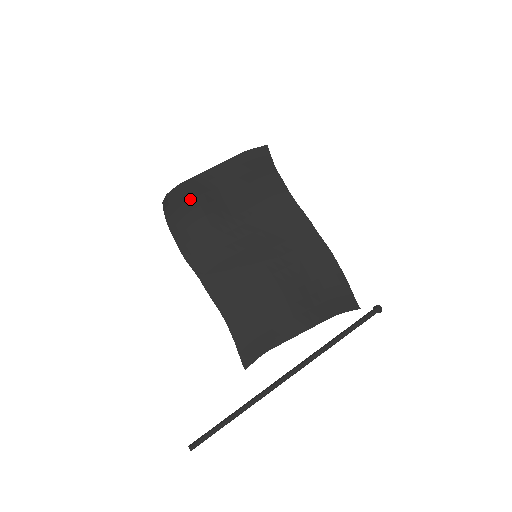
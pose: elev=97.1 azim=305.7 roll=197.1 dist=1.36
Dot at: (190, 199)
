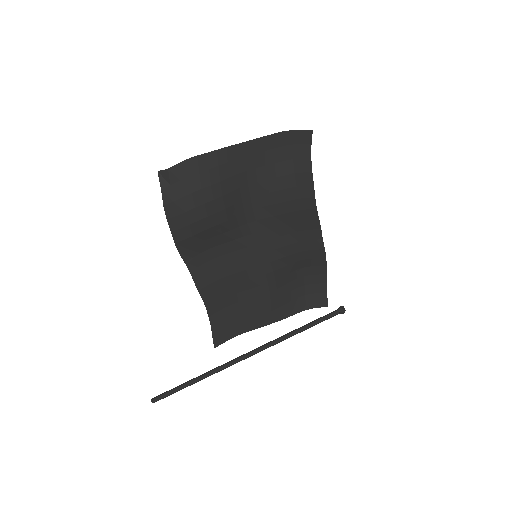
Dot at: (202, 188)
